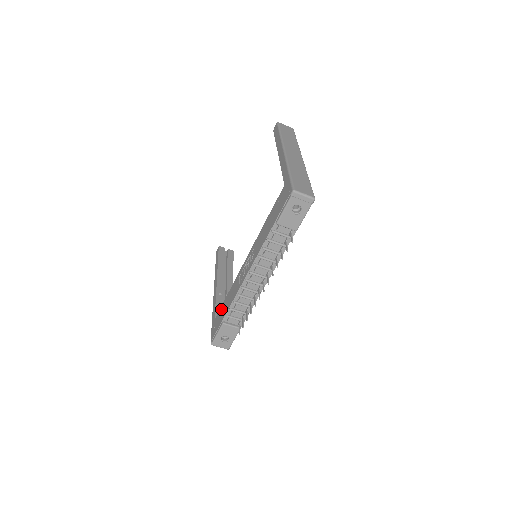
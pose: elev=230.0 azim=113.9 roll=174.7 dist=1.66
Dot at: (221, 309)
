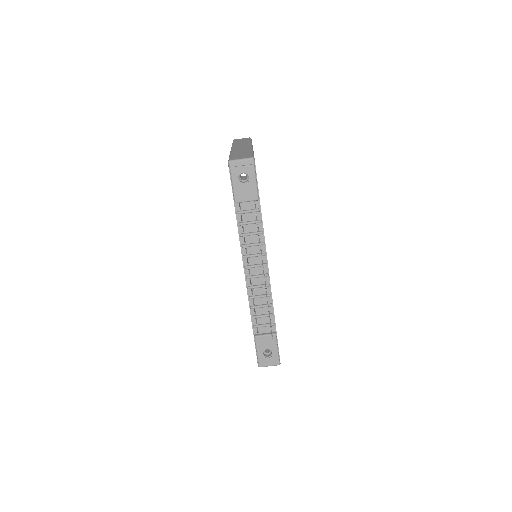
Dot at: occluded
